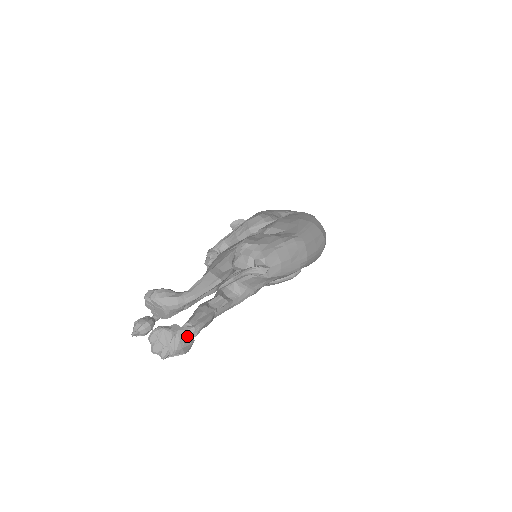
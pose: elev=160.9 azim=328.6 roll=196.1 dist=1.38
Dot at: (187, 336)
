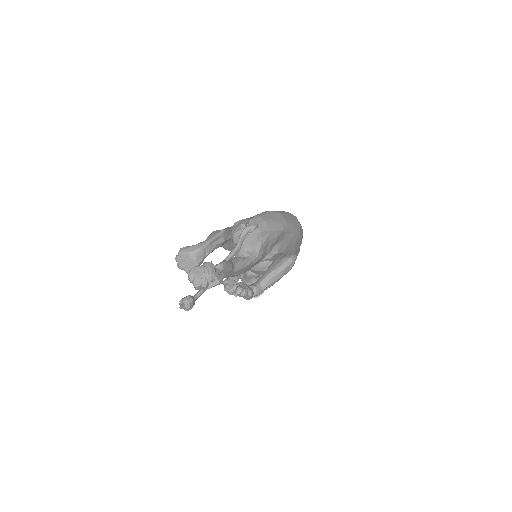
Dot at: (216, 269)
